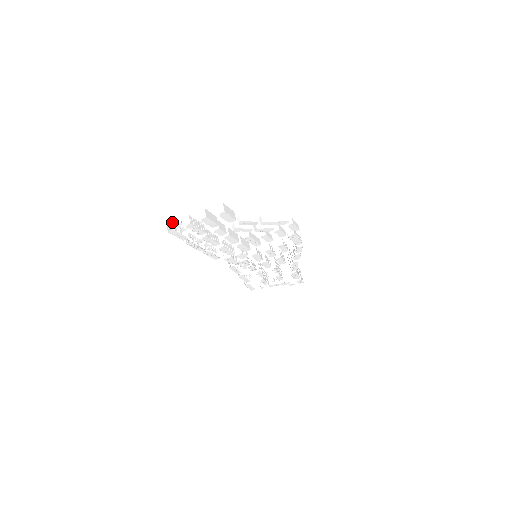
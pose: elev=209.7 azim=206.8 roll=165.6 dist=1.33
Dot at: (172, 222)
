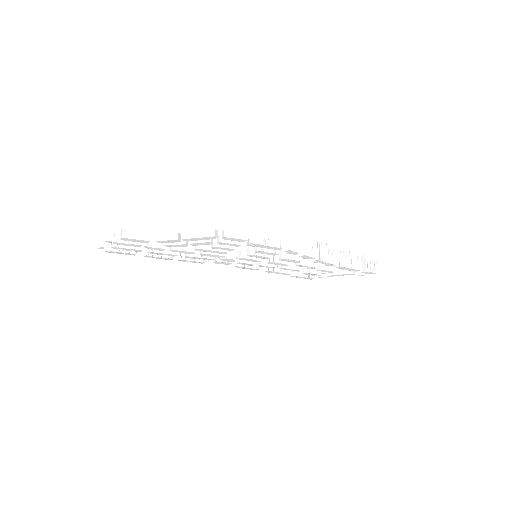
Dot at: (98, 246)
